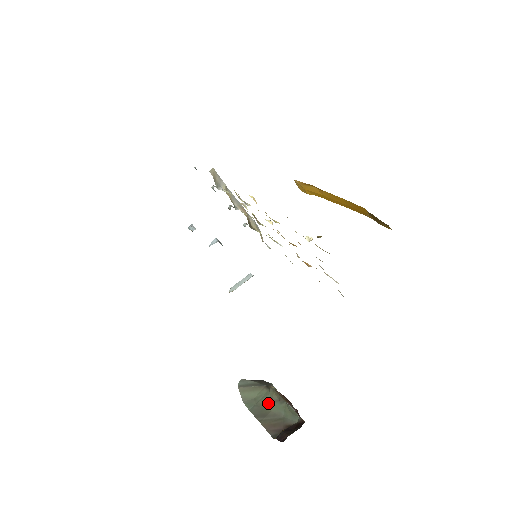
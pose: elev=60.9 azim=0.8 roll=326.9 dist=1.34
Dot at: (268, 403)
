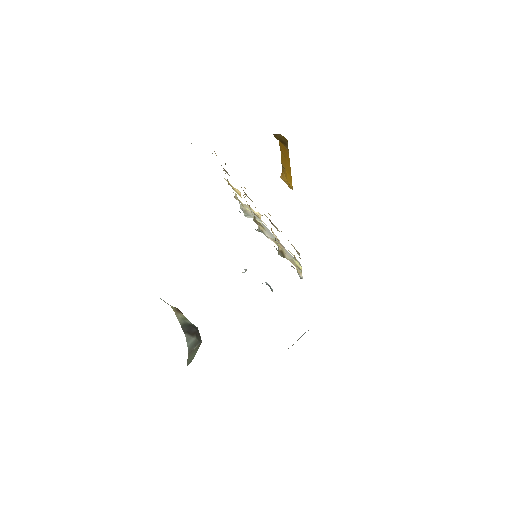
Dot at: occluded
